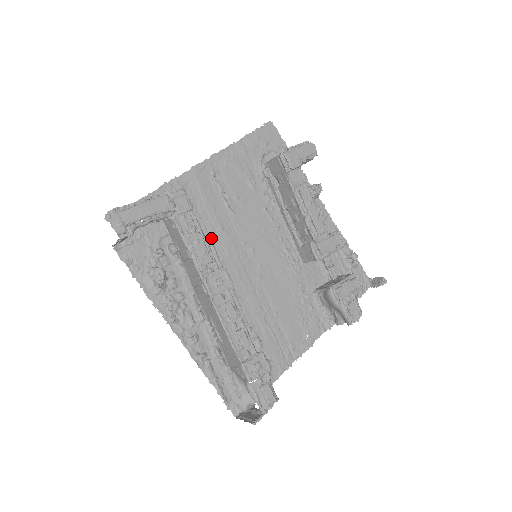
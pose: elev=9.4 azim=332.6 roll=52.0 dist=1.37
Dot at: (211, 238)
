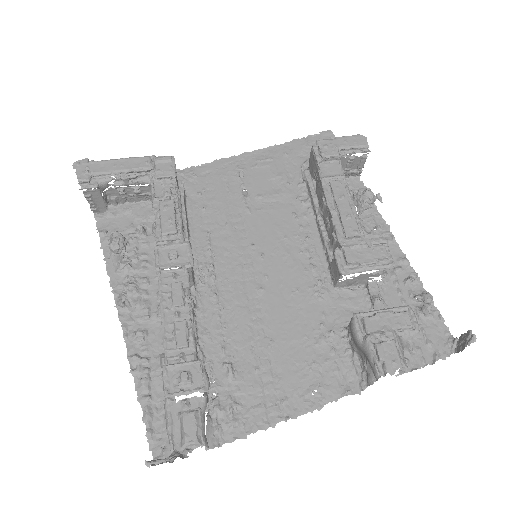
Dot at: (210, 231)
